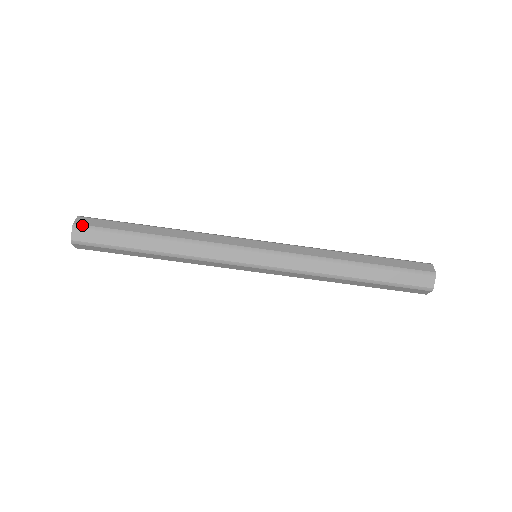
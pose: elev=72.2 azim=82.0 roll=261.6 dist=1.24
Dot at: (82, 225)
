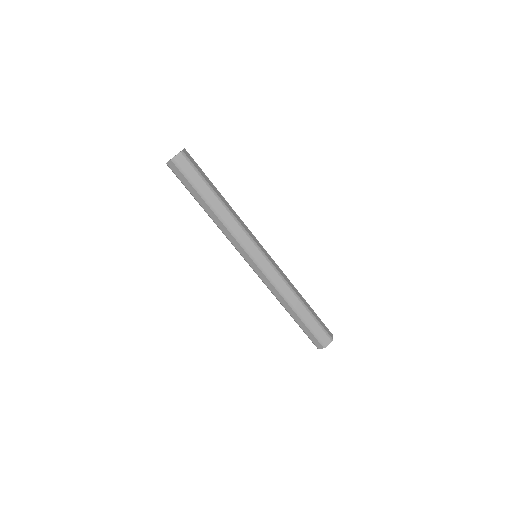
Dot at: (186, 156)
